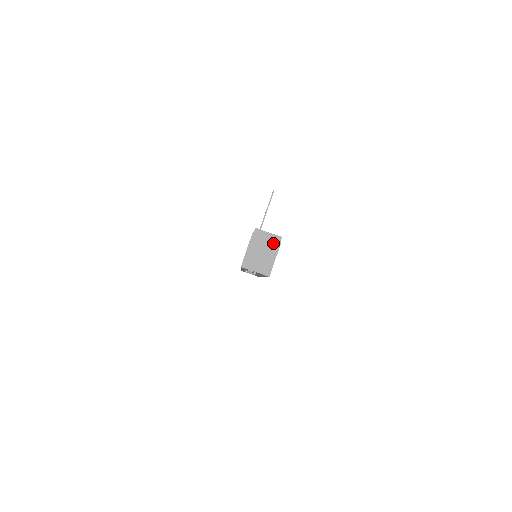
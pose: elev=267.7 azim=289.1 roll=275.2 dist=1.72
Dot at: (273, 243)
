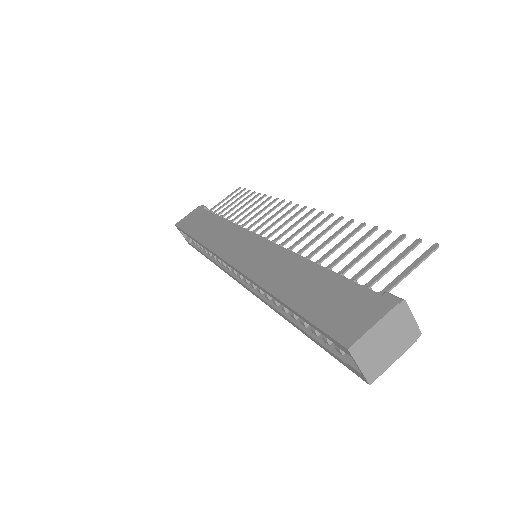
Dot at: (408, 337)
